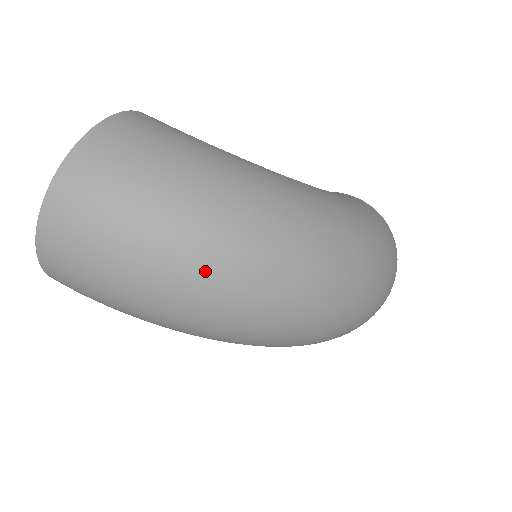
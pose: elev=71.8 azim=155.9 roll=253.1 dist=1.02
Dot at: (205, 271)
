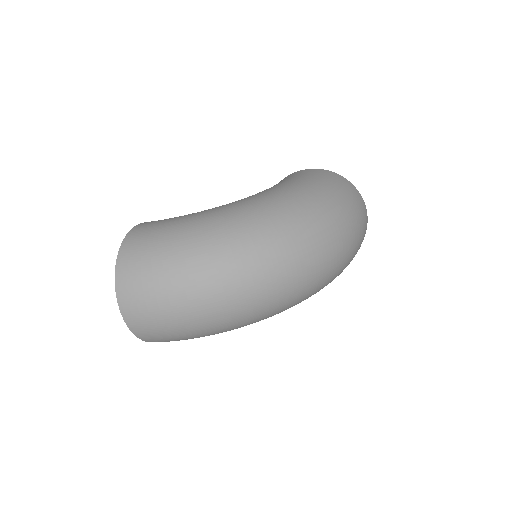
Dot at: (219, 292)
